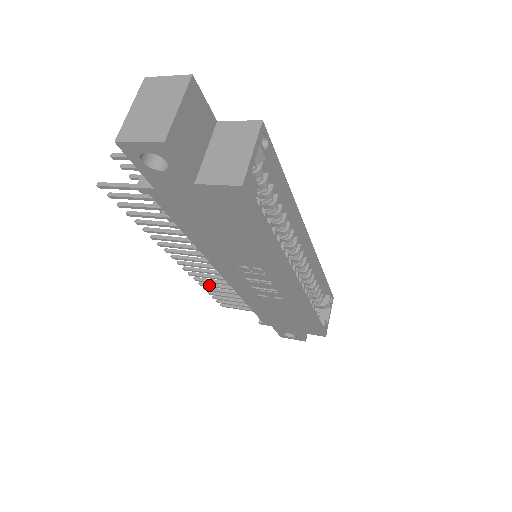
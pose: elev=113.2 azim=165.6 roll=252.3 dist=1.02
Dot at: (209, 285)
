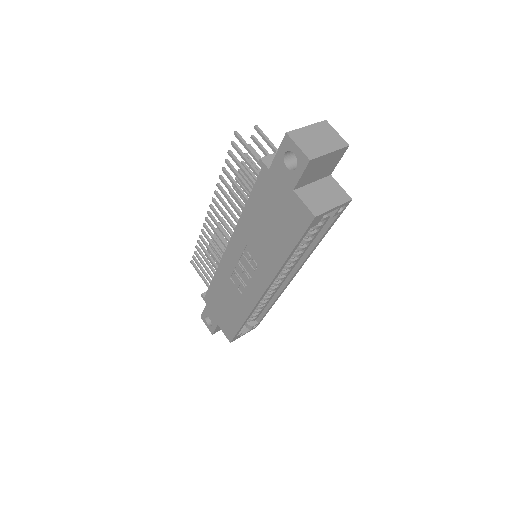
Dot at: (205, 242)
